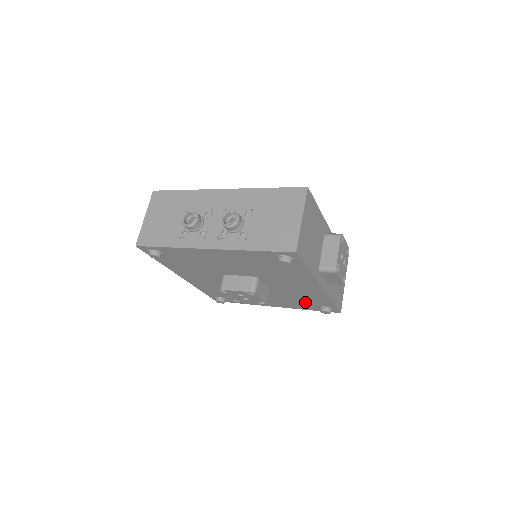
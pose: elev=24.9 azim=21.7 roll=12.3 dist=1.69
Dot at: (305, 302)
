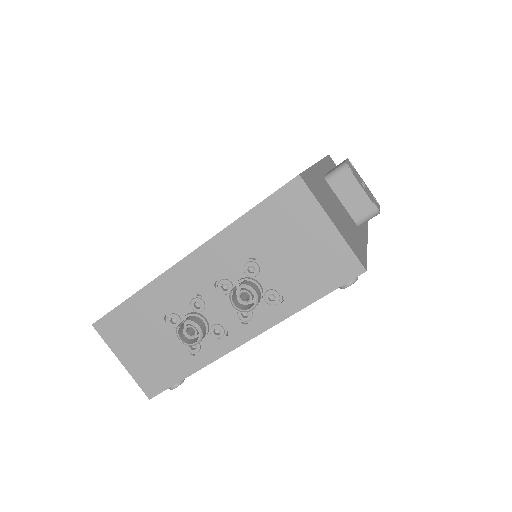
Dot at: occluded
